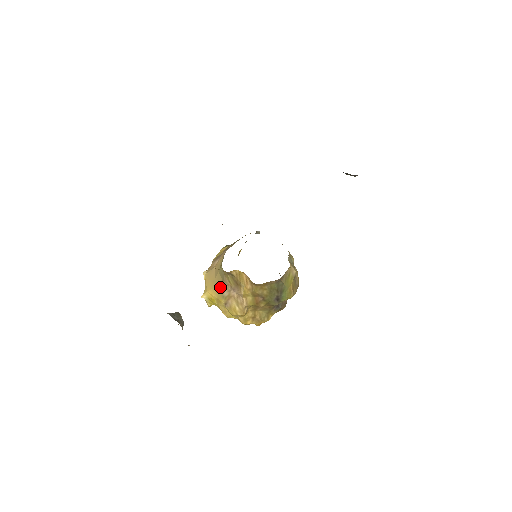
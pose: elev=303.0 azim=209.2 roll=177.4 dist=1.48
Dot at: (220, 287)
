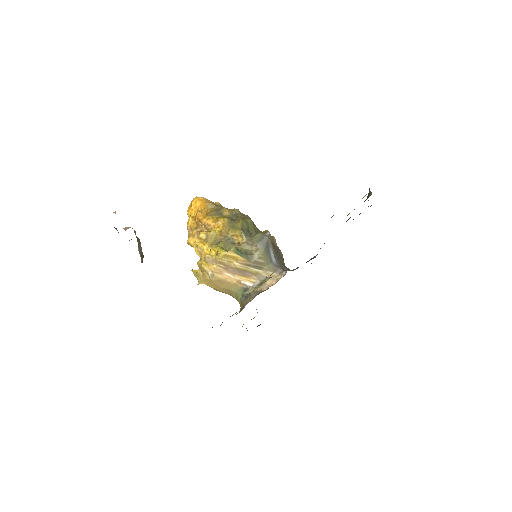
Dot at: occluded
